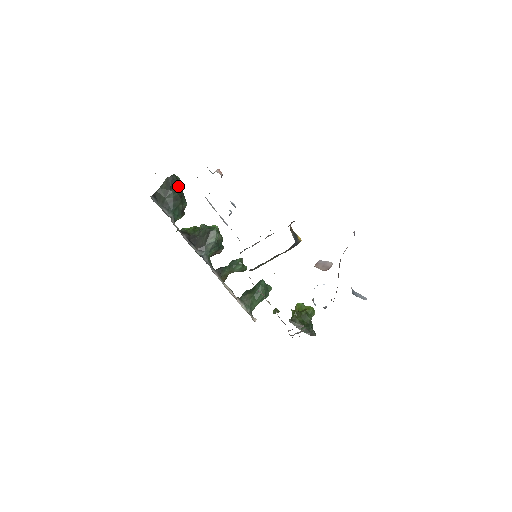
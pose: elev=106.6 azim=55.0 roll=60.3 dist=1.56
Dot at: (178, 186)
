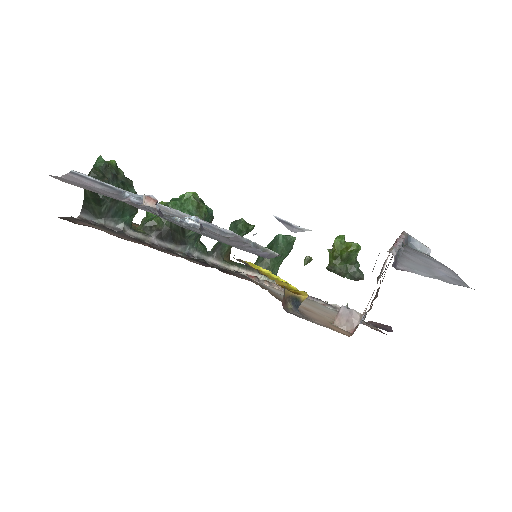
Dot at: occluded
